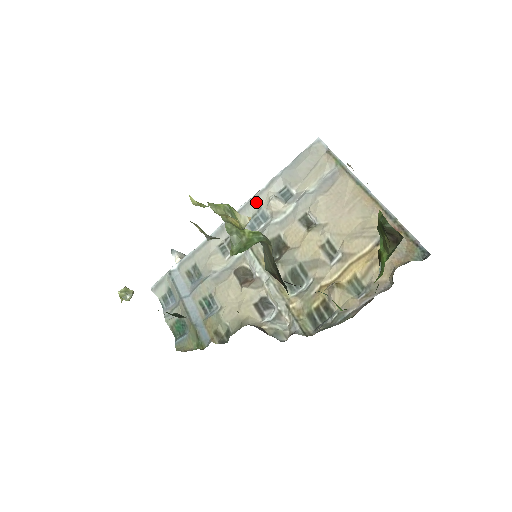
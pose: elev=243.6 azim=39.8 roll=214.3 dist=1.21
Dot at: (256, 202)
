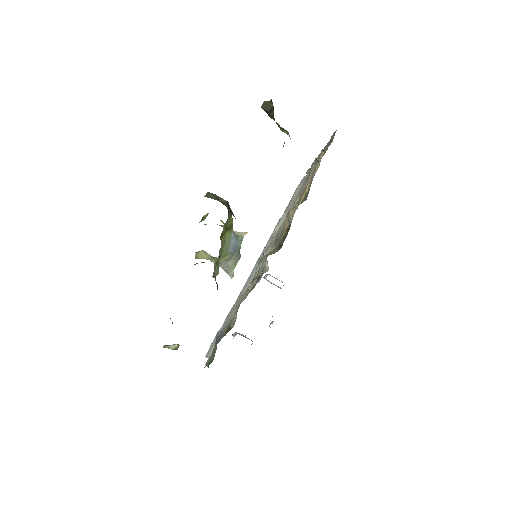
Dot at: occluded
